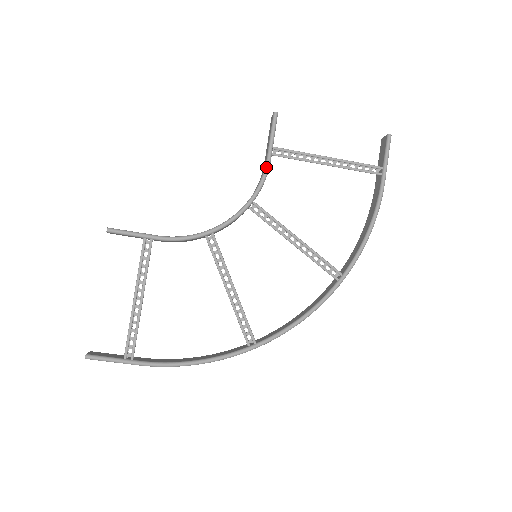
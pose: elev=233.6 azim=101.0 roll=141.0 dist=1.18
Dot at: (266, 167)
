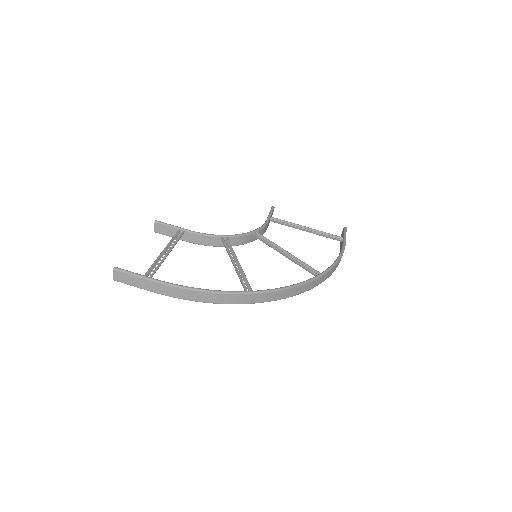
Dot at: (266, 221)
